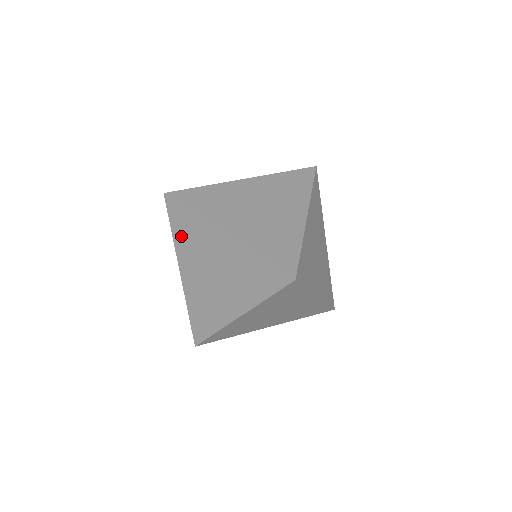
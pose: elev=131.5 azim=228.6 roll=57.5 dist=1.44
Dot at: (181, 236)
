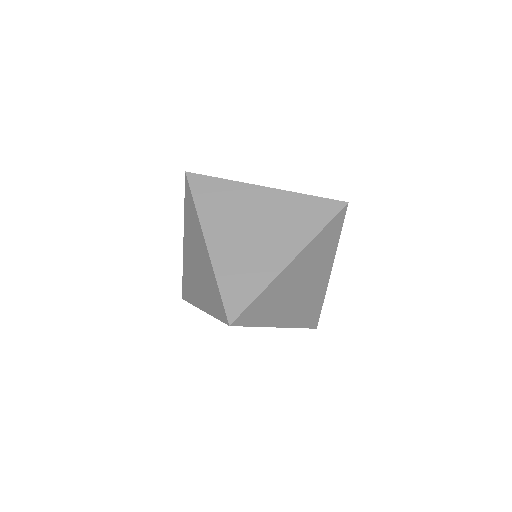
Dot at: (188, 216)
